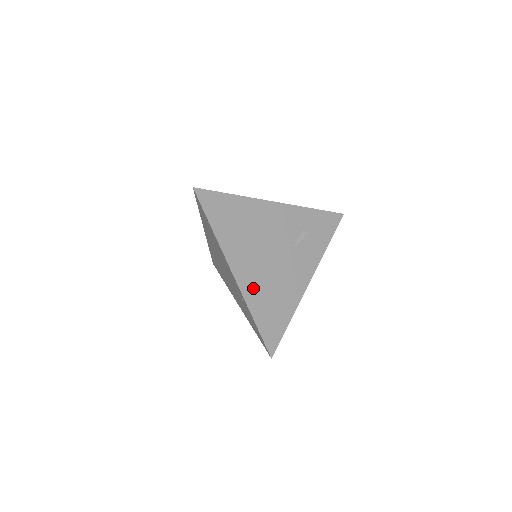
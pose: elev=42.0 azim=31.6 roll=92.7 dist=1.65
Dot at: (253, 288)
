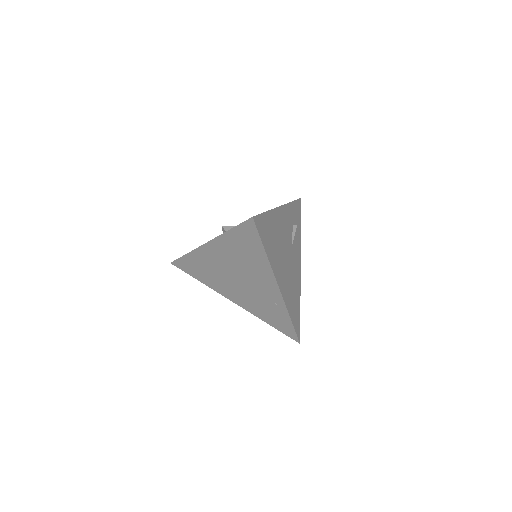
Dot at: (286, 292)
